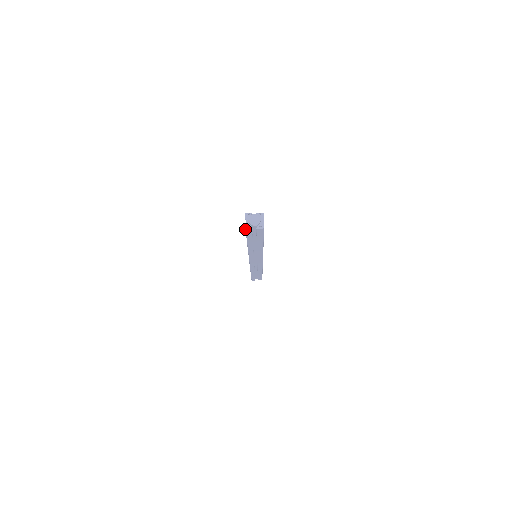
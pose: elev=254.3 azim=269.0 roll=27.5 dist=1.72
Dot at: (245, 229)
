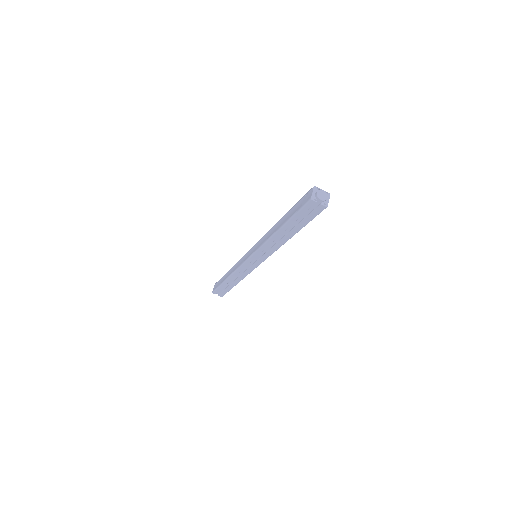
Dot at: (307, 201)
